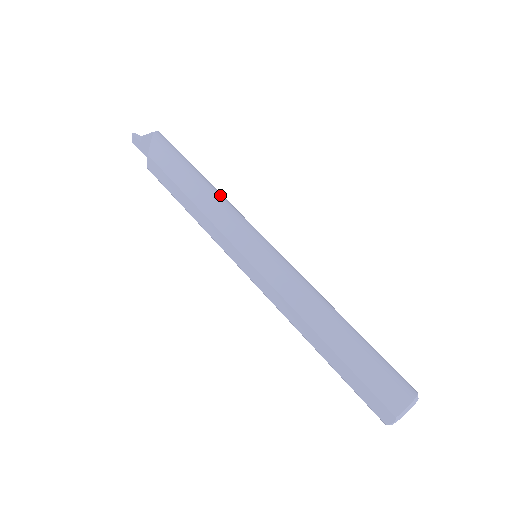
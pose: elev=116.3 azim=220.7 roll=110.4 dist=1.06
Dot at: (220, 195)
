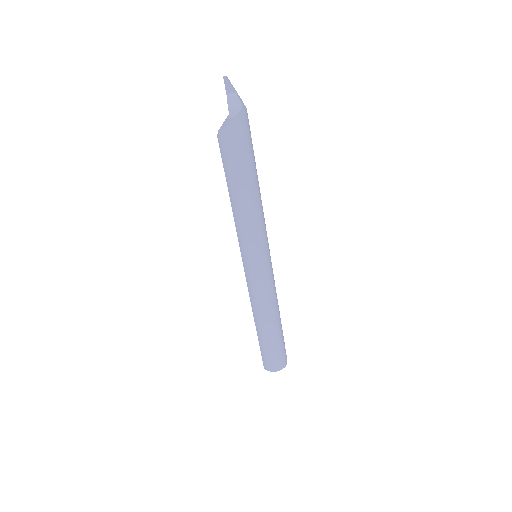
Dot at: (254, 211)
